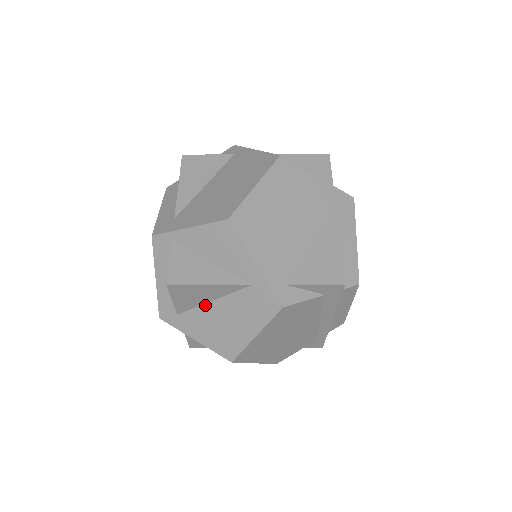
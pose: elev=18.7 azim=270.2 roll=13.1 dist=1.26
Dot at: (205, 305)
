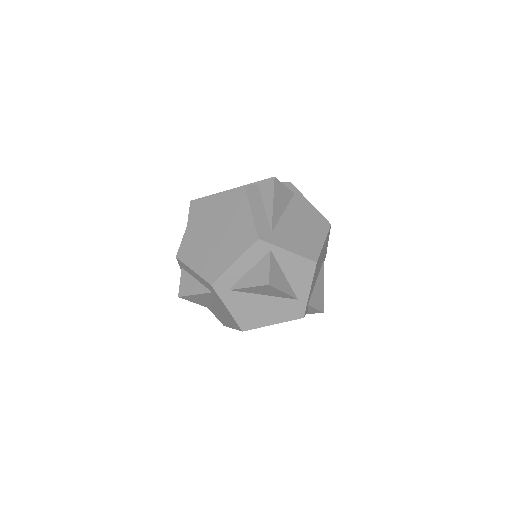
Dot at: (257, 295)
